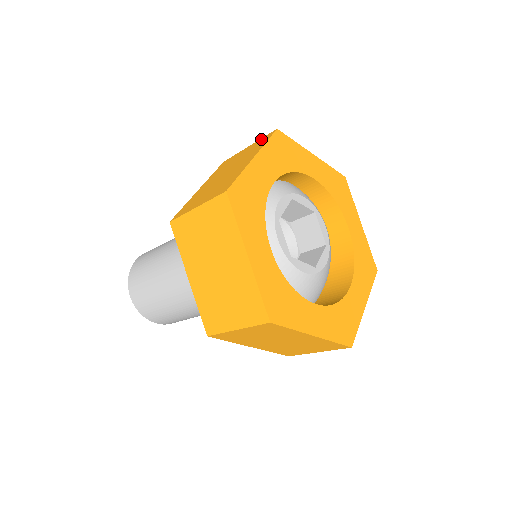
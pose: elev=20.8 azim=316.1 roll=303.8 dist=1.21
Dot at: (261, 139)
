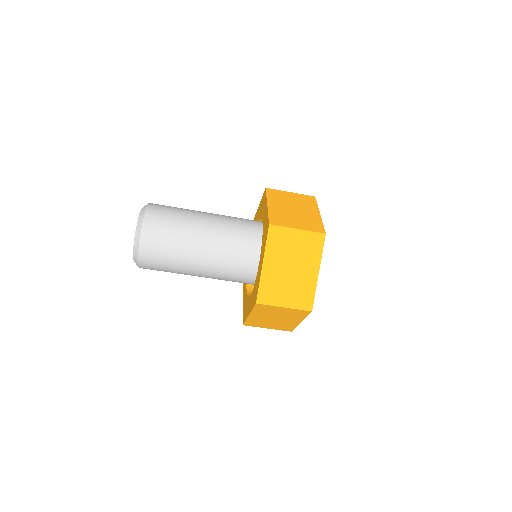
Dot at: occluded
